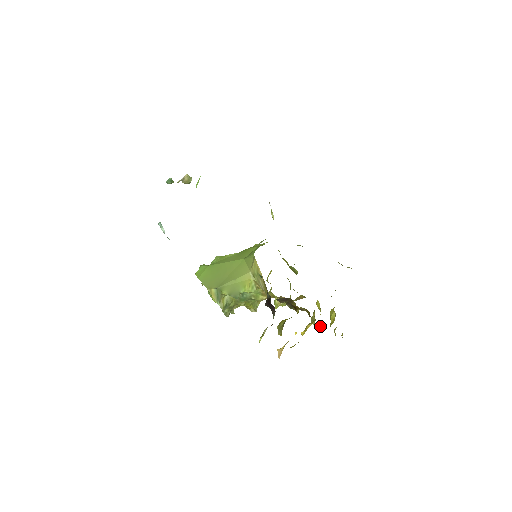
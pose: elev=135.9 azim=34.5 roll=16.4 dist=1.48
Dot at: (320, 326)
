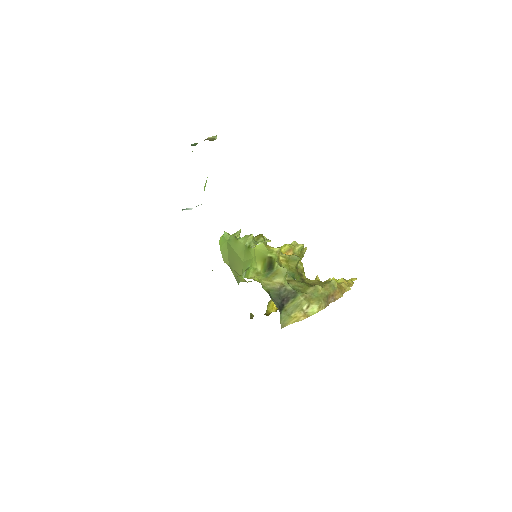
Dot at: occluded
